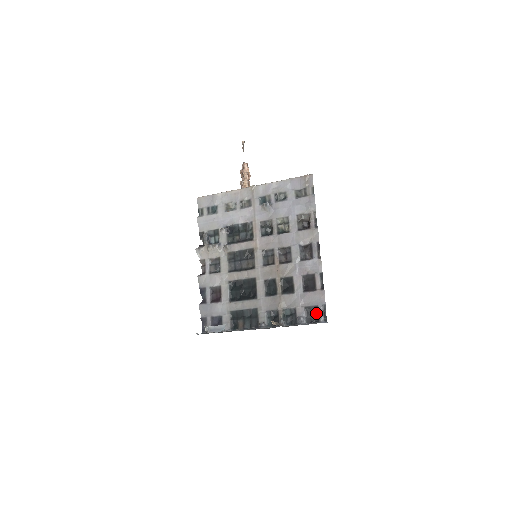
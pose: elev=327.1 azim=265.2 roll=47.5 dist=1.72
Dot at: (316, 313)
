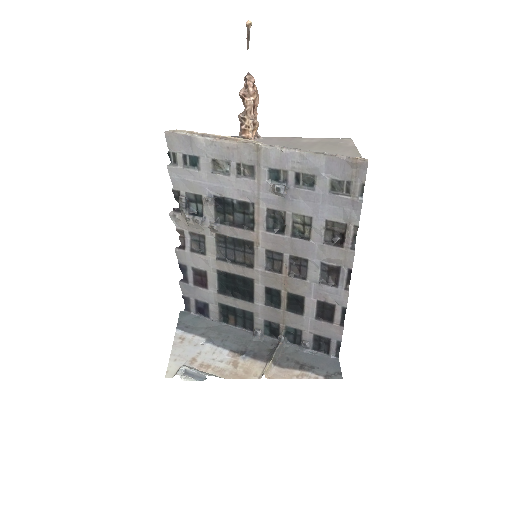
Dot at: (327, 345)
